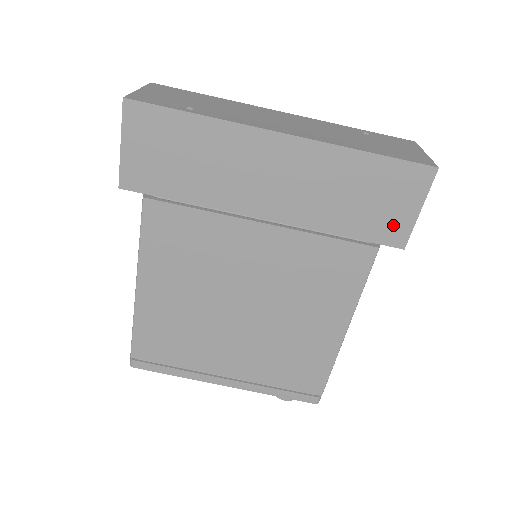
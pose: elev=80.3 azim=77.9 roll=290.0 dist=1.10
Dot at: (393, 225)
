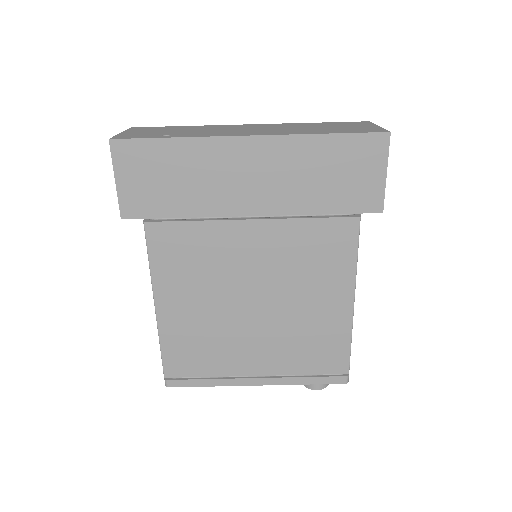
Dot at: (366, 193)
